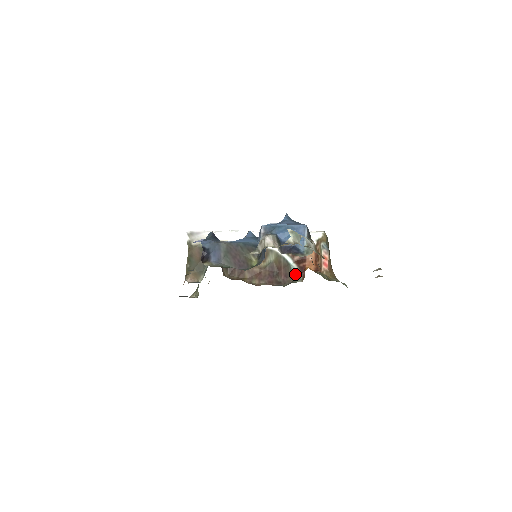
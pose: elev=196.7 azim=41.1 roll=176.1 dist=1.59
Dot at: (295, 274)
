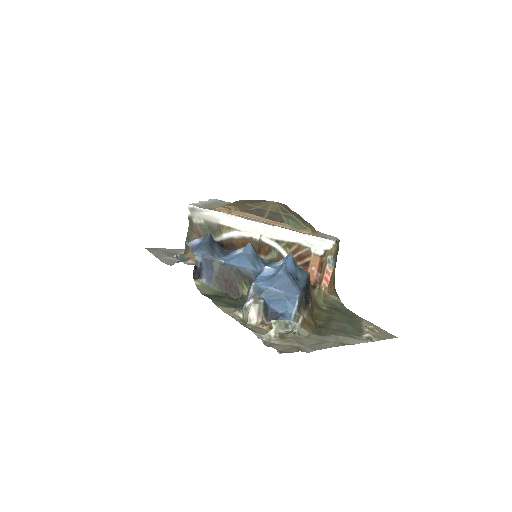
Dot at: occluded
